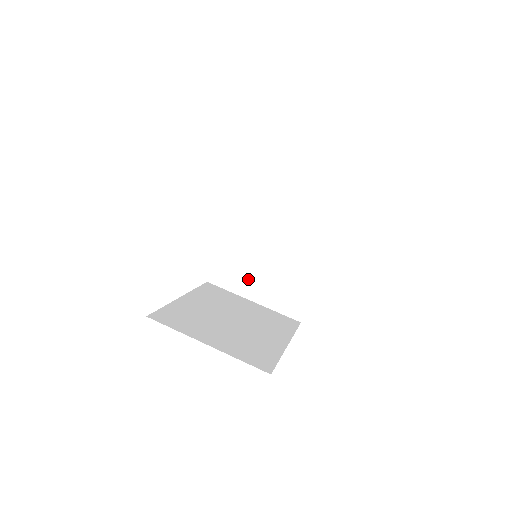
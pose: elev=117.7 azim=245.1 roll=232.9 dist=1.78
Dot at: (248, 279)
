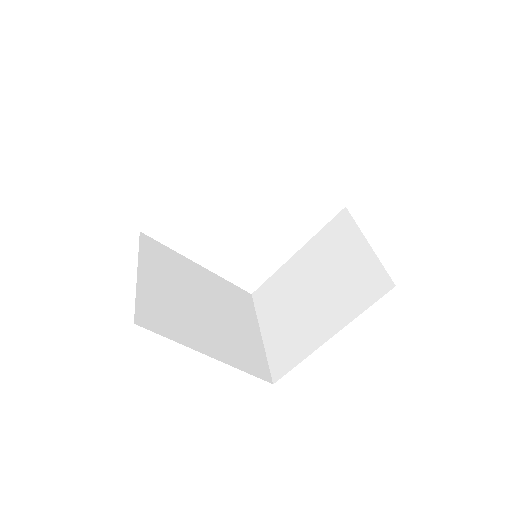
Dot at: (274, 310)
